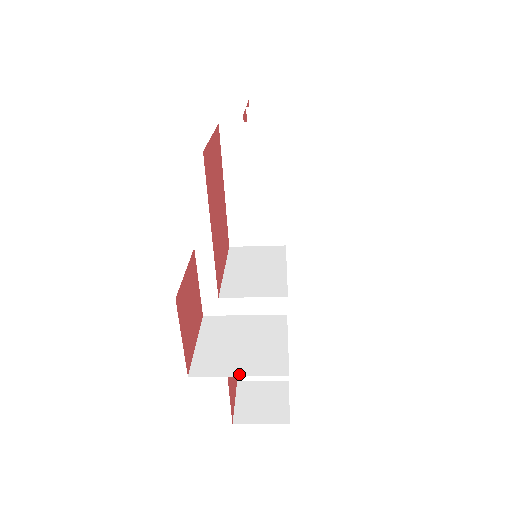
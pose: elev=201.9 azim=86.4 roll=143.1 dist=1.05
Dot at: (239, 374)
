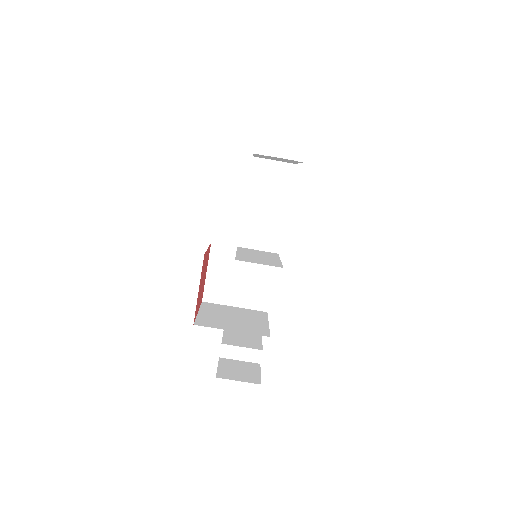
Dot at: (233, 330)
